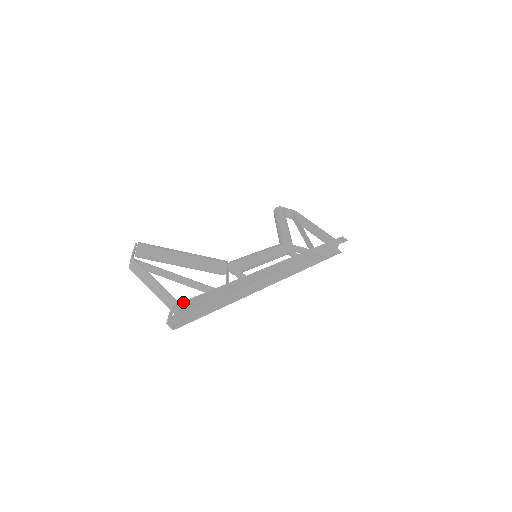
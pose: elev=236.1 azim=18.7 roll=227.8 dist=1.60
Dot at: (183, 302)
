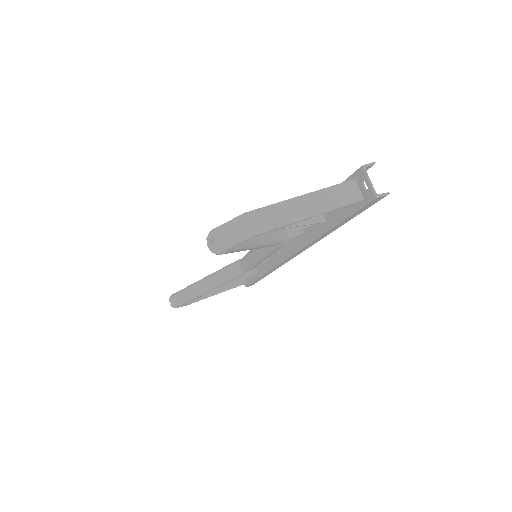
Dot at: (352, 174)
